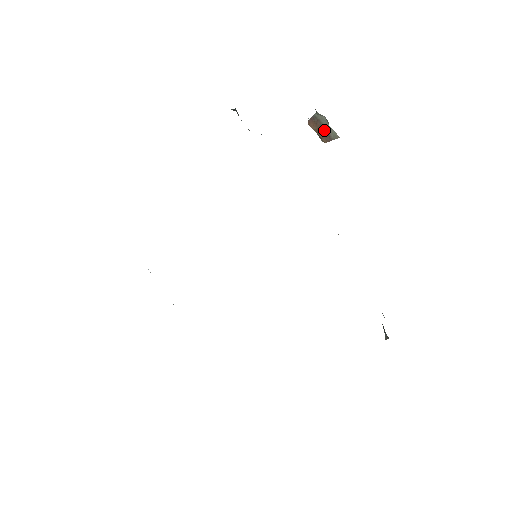
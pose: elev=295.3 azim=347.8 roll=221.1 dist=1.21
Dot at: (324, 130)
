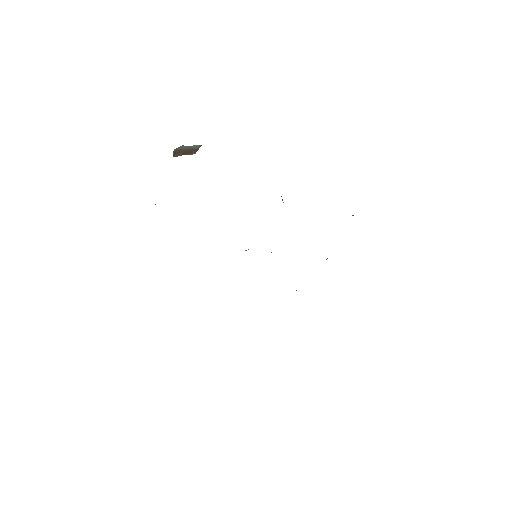
Dot at: (188, 150)
